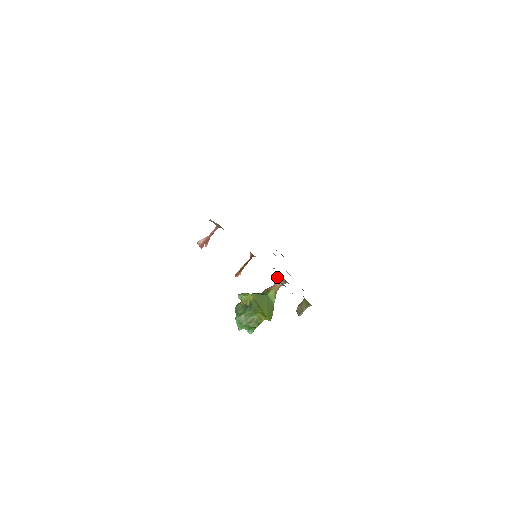
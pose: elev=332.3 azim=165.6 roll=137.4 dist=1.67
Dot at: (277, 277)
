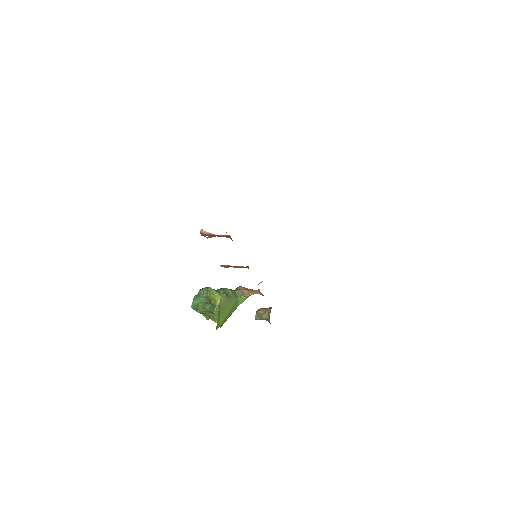
Dot at: (259, 290)
